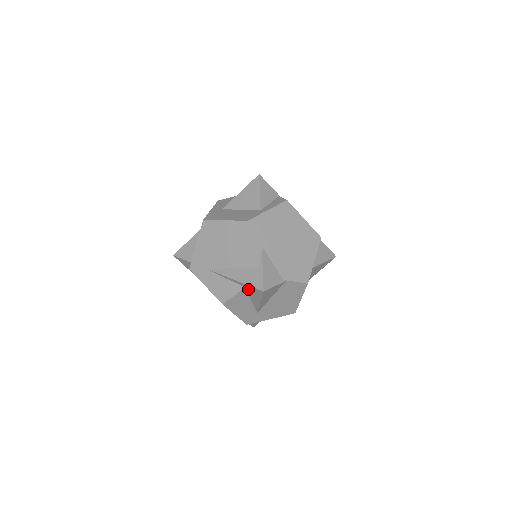
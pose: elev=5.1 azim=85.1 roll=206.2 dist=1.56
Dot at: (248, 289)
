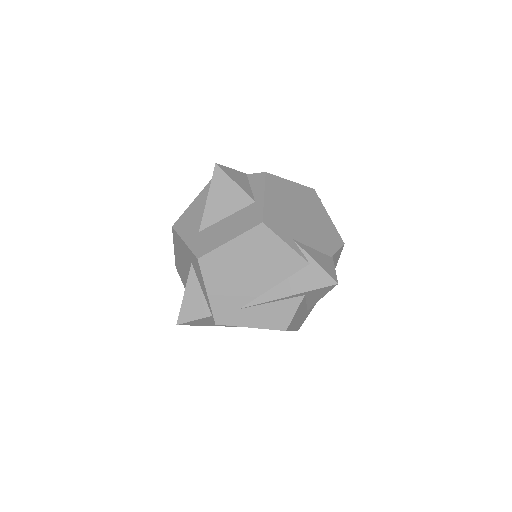
Dot at: (309, 294)
